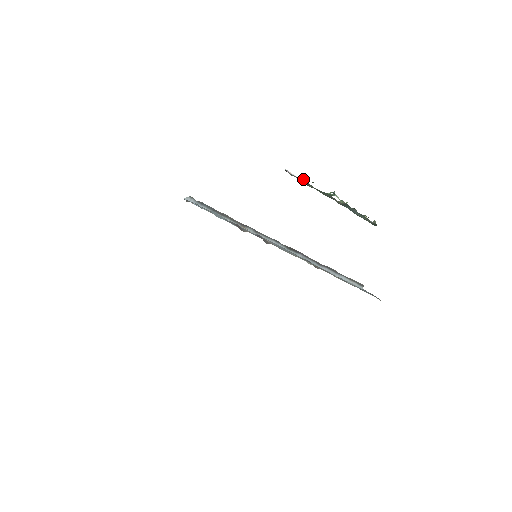
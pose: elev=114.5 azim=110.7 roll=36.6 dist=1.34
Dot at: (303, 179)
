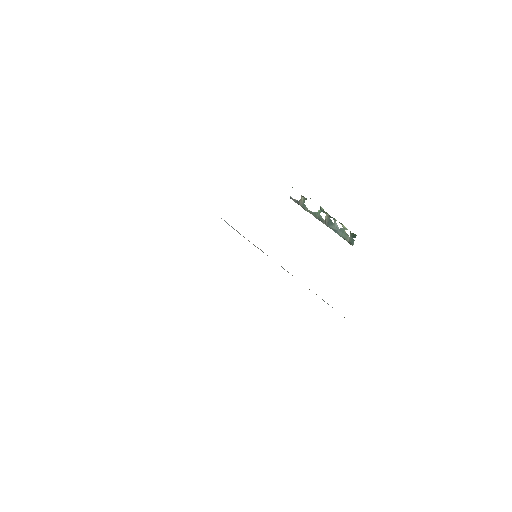
Dot at: (300, 199)
